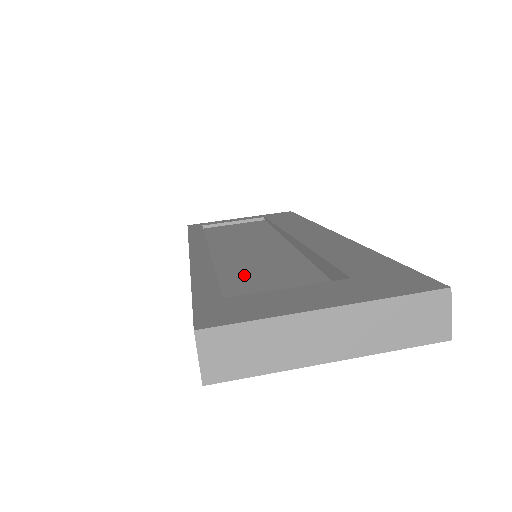
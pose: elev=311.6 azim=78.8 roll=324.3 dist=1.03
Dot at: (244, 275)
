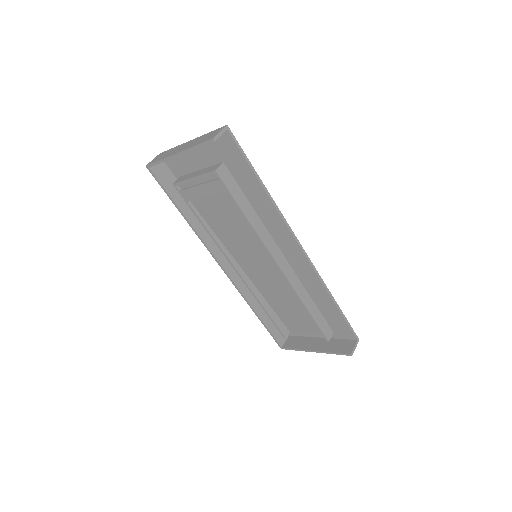
Dot at: (226, 228)
